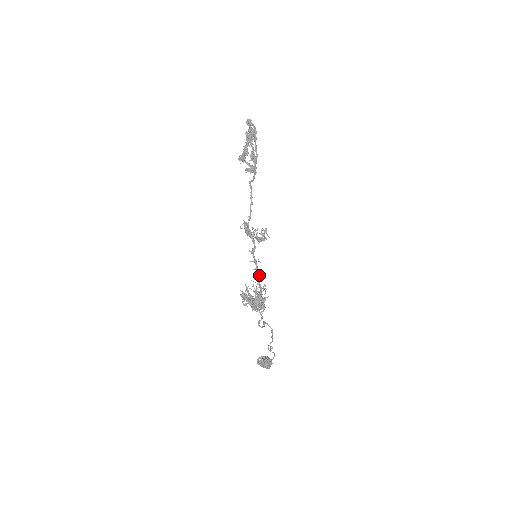
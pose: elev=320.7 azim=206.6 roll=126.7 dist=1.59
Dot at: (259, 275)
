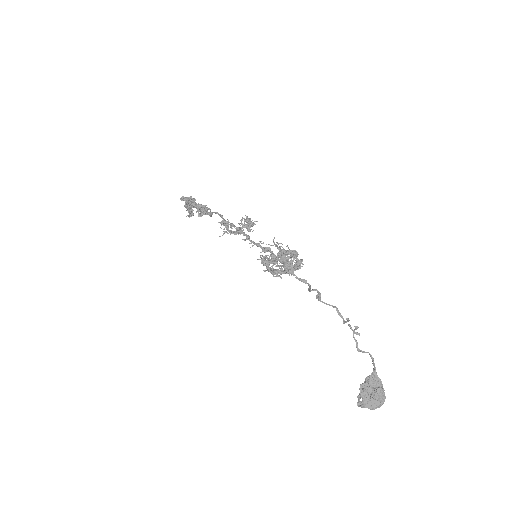
Dot at: (271, 252)
